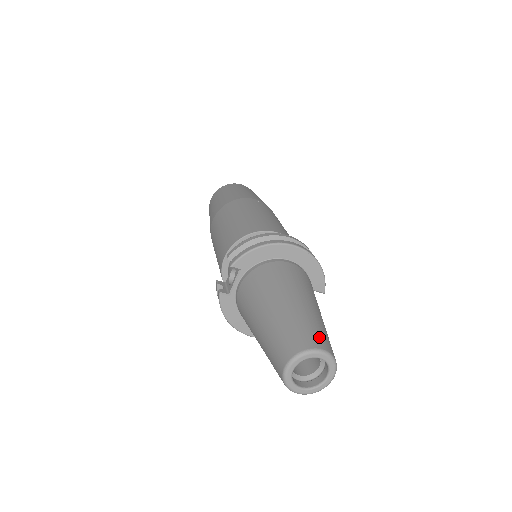
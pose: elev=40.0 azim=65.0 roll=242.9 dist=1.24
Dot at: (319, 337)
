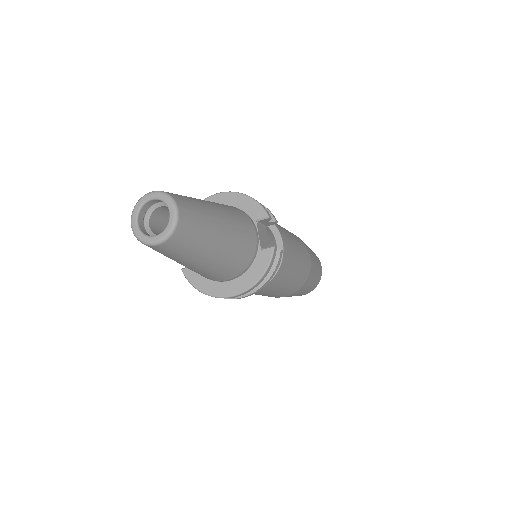
Dot at: occluded
